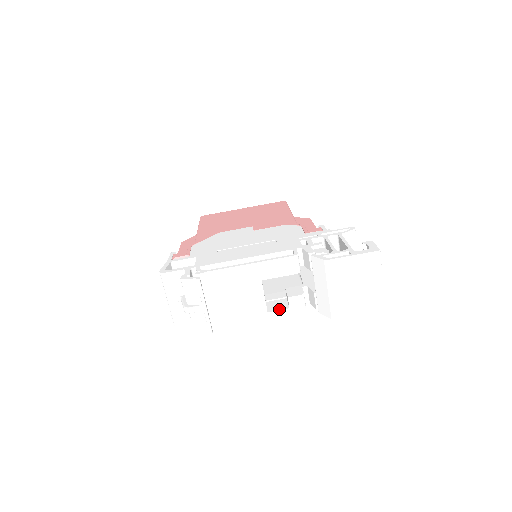
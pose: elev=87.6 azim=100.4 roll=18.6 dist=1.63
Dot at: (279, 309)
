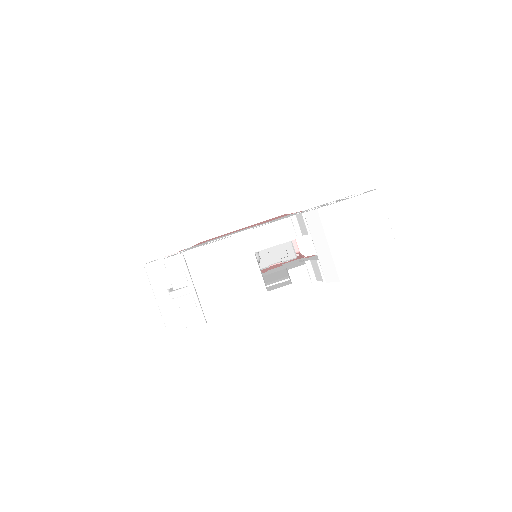
Dot at: (280, 286)
